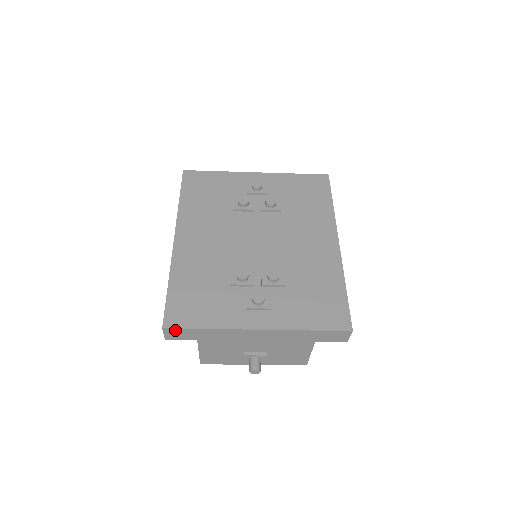
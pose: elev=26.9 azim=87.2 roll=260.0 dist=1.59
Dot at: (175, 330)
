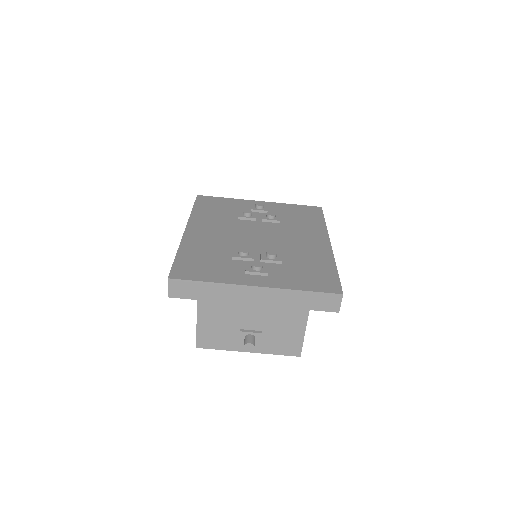
Dot at: (179, 282)
